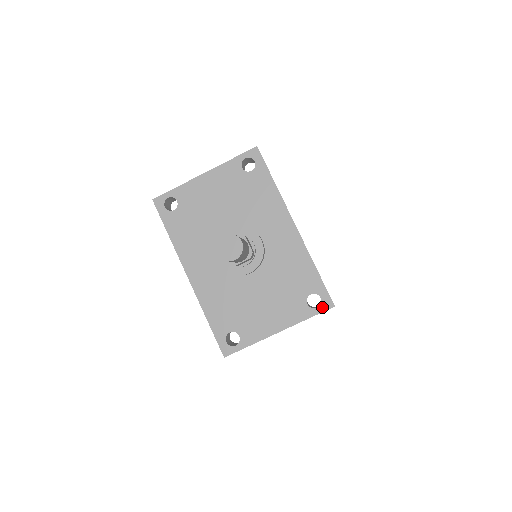
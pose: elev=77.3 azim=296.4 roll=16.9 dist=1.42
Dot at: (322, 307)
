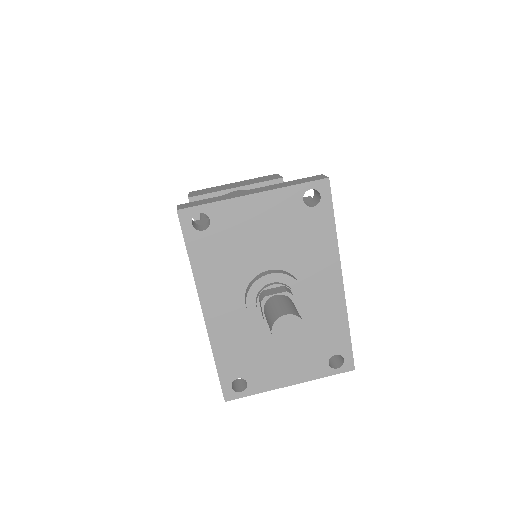
Dot at: (342, 369)
